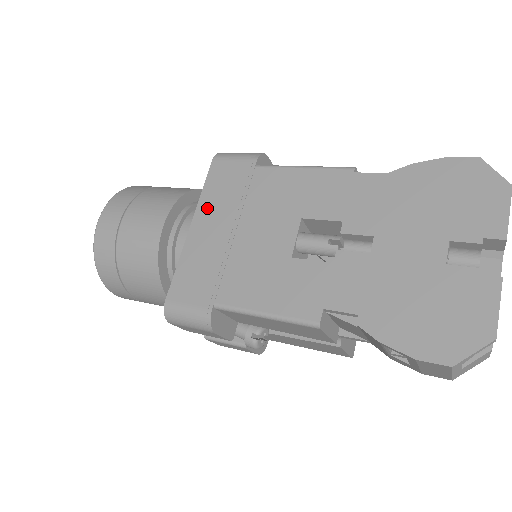
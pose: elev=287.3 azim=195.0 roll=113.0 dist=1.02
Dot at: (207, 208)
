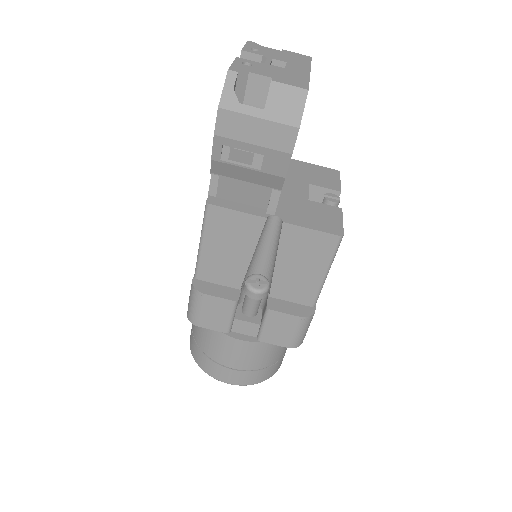
Dot at: occluded
